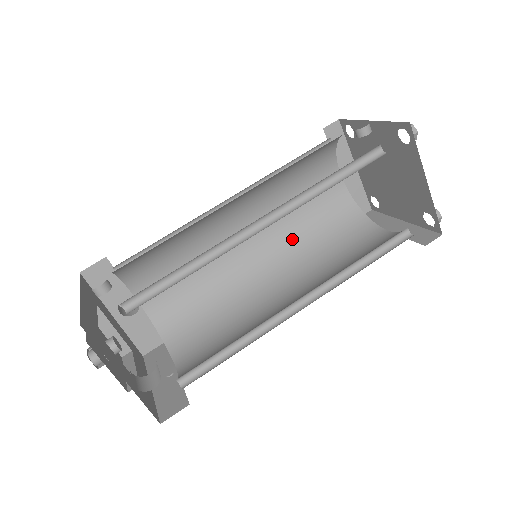
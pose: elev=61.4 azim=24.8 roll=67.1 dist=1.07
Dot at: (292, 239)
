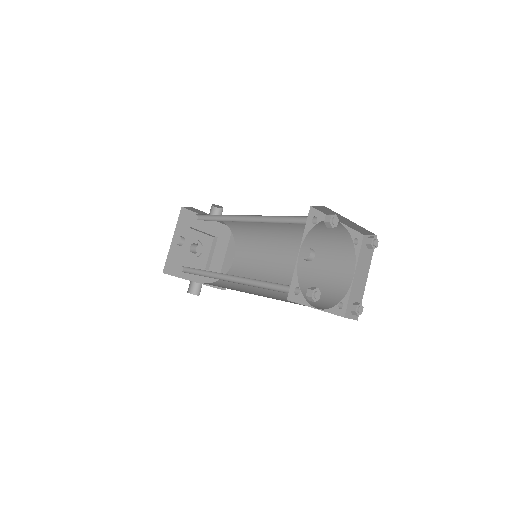
Dot at: (303, 232)
